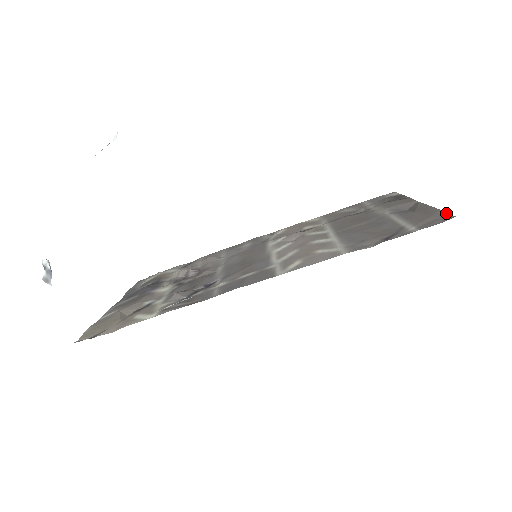
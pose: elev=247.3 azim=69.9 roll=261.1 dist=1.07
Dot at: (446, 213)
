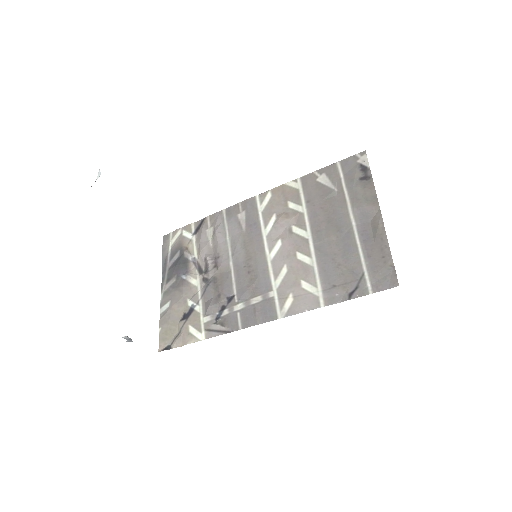
Dot at: (394, 268)
